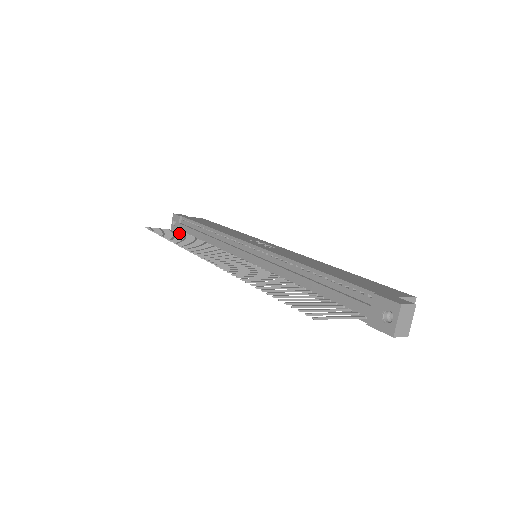
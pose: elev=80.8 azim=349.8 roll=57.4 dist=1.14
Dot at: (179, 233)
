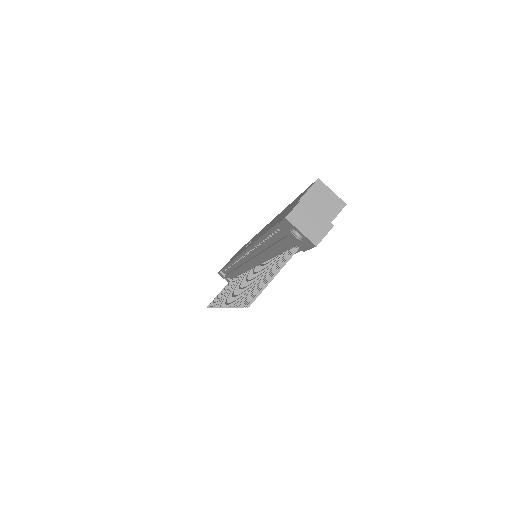
Dot at: occluded
